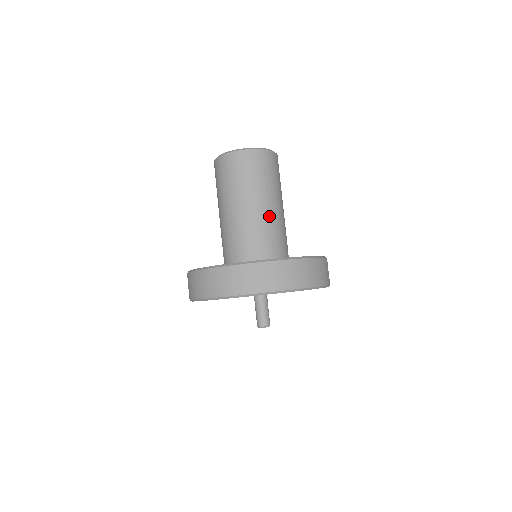
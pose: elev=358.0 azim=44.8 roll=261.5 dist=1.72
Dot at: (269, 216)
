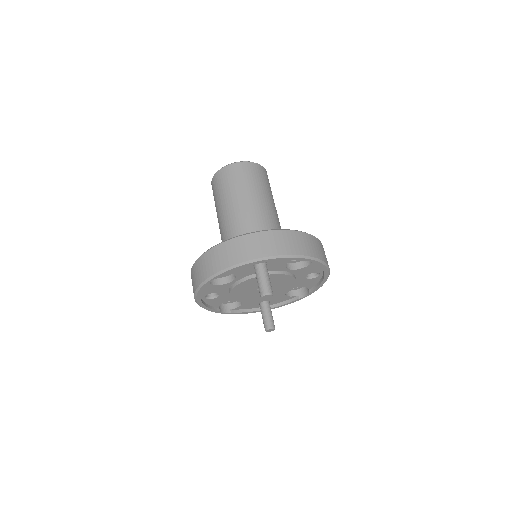
Dot at: (263, 212)
